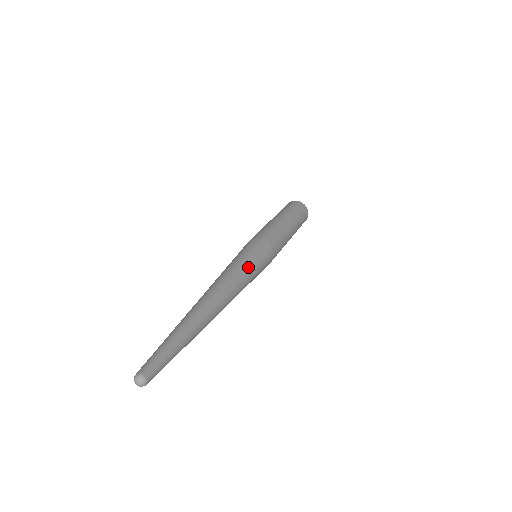
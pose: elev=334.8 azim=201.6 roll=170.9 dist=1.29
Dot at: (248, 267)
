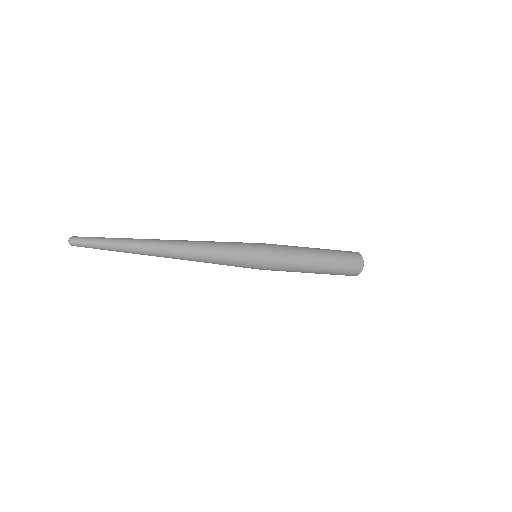
Dot at: (224, 245)
